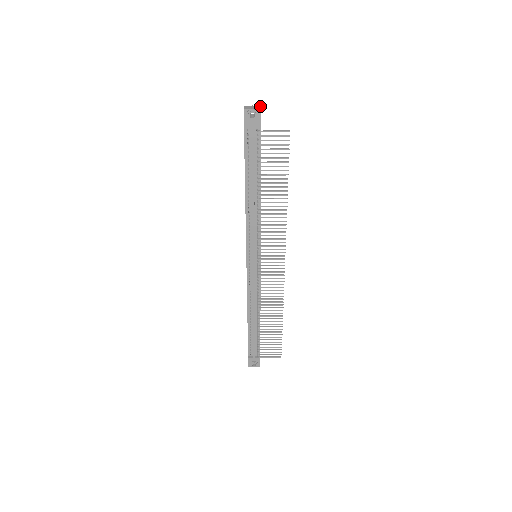
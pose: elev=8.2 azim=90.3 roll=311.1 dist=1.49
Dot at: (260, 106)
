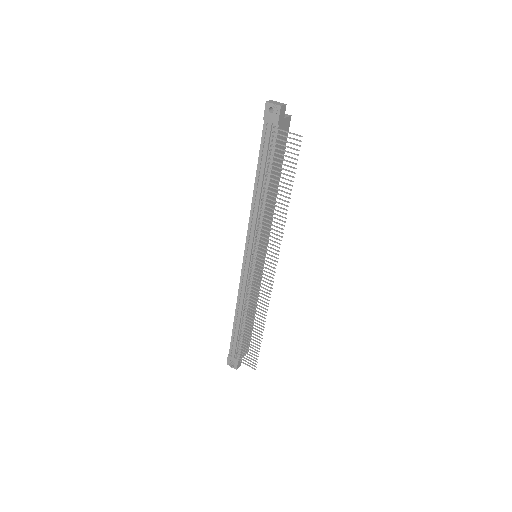
Dot at: (284, 104)
